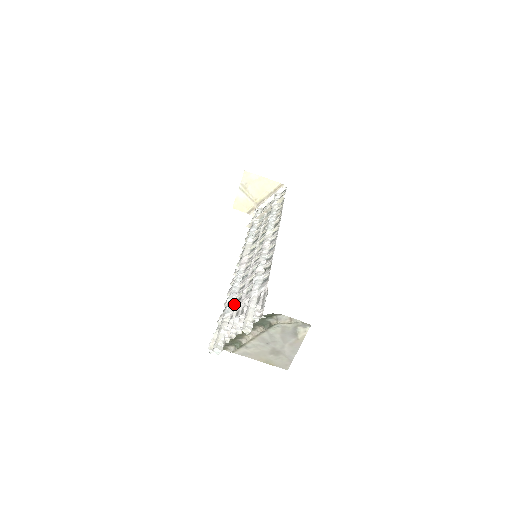
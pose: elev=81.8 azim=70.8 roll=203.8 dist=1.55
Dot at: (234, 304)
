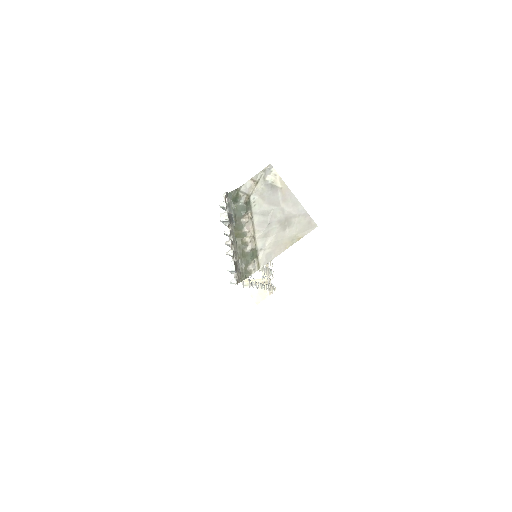
Dot at: occluded
